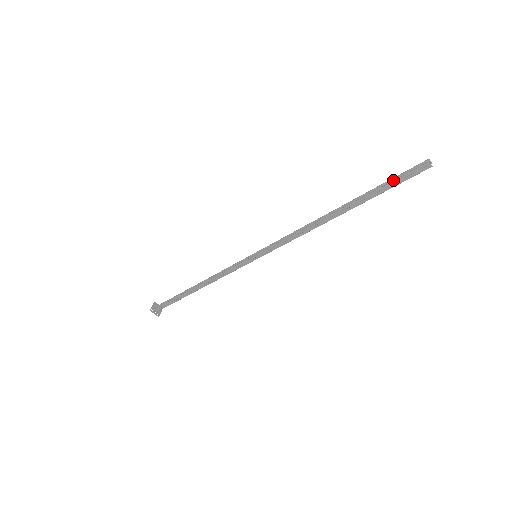
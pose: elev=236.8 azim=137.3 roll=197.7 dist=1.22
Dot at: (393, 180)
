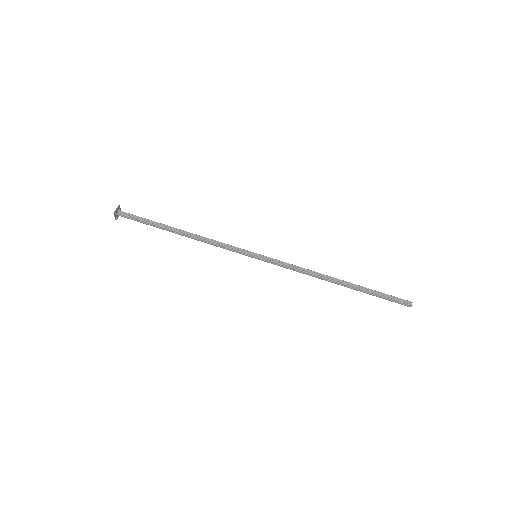
Dot at: (386, 294)
